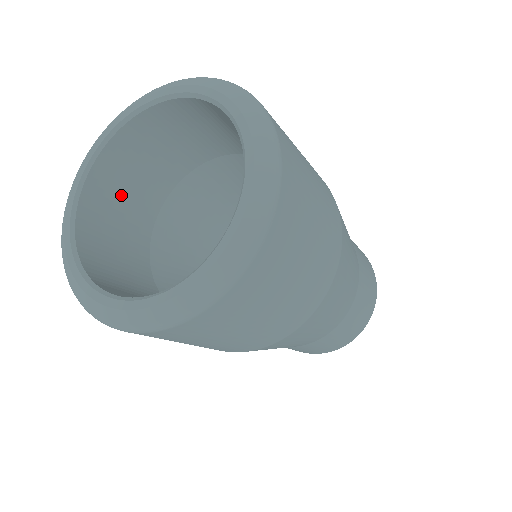
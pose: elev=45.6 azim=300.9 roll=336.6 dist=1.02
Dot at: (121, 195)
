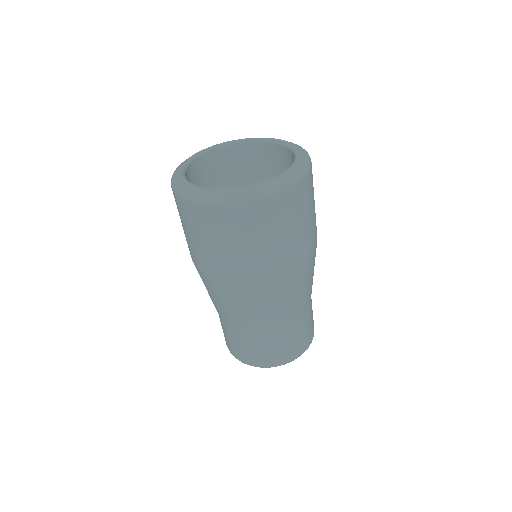
Dot at: (206, 179)
